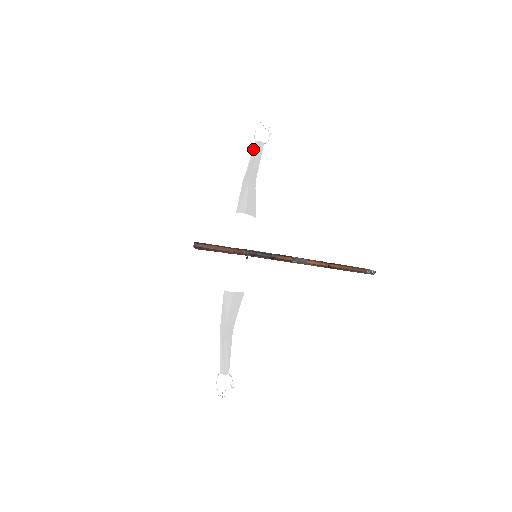
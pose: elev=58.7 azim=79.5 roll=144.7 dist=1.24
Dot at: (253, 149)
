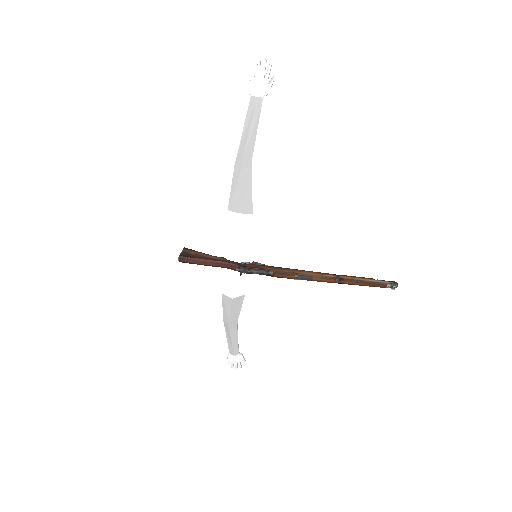
Dot at: (248, 110)
